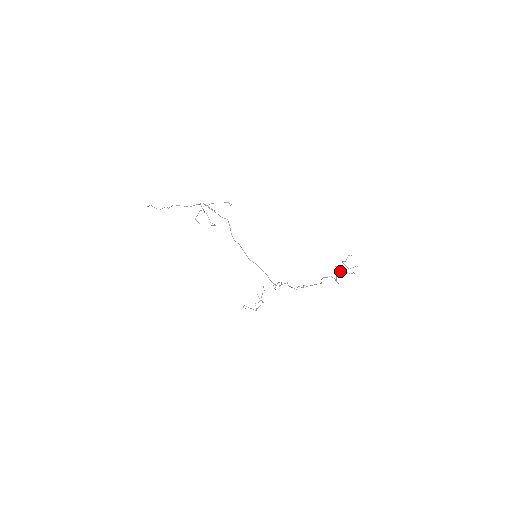
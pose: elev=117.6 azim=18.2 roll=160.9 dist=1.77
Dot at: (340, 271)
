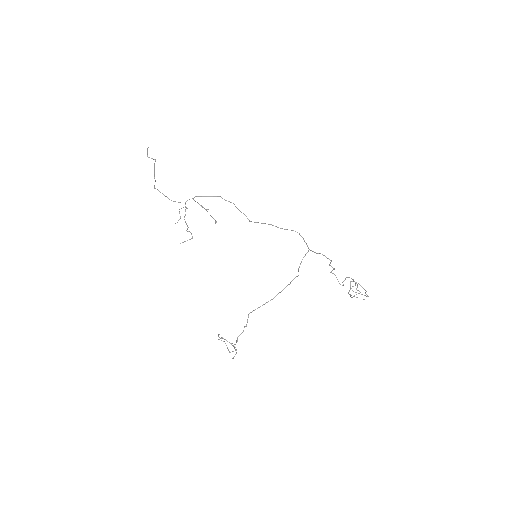
Dot at: (351, 295)
